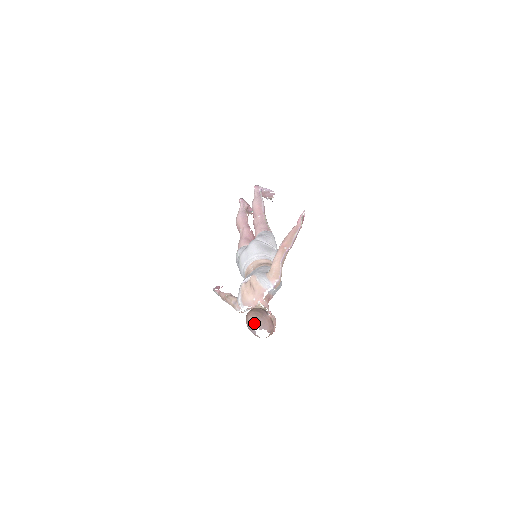
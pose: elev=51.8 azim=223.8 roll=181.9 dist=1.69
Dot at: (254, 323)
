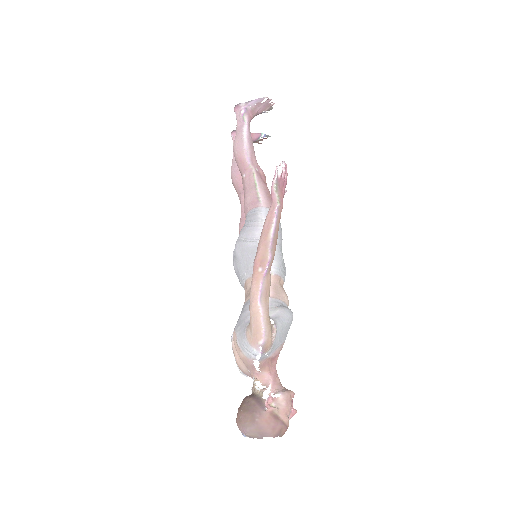
Dot at: (245, 435)
